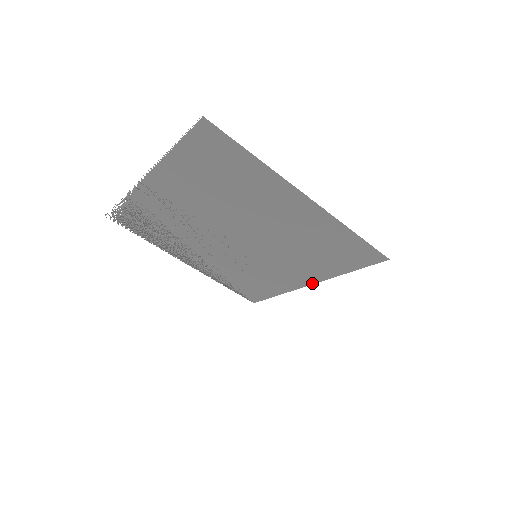
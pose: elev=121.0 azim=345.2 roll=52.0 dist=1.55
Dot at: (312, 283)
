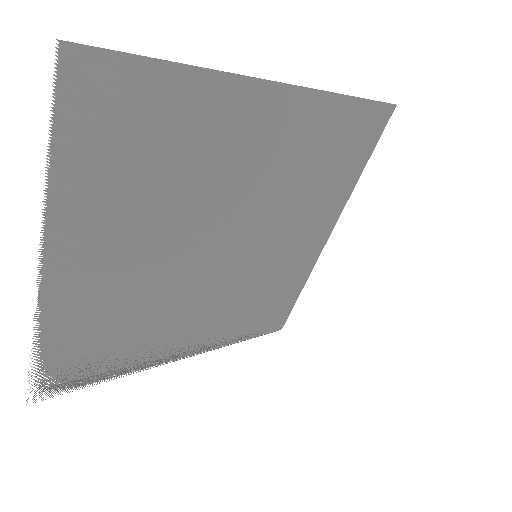
Dot at: (330, 231)
